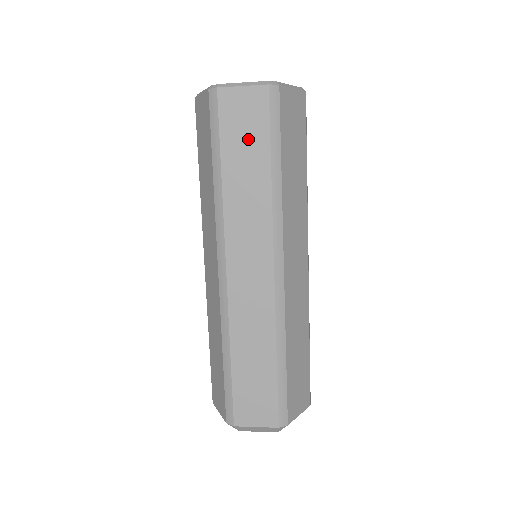
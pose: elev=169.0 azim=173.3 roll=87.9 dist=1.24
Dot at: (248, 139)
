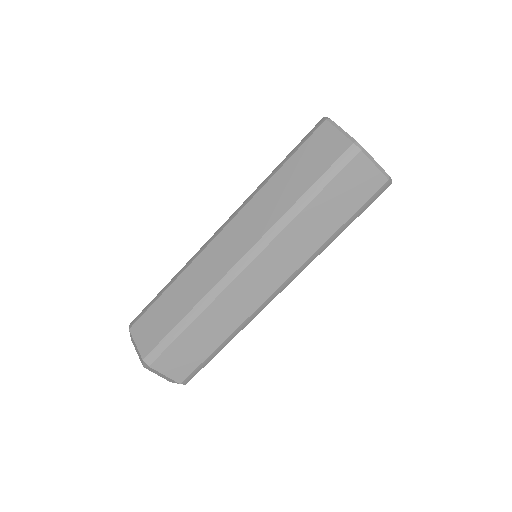
Dot at: (309, 166)
